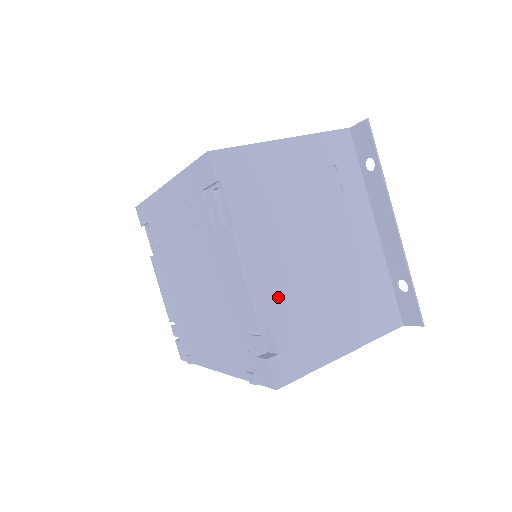
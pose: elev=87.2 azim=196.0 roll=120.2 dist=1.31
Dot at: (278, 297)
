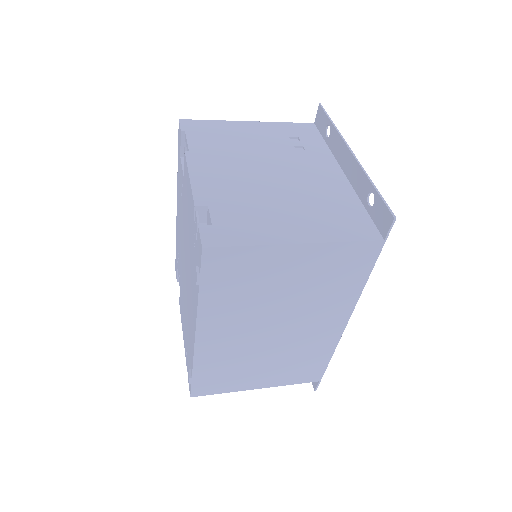
Dot at: (221, 191)
